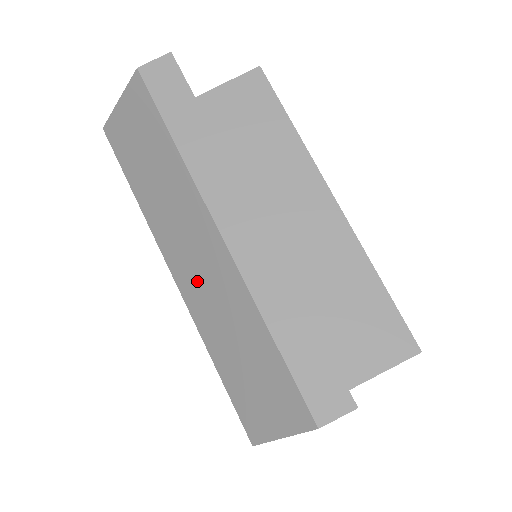
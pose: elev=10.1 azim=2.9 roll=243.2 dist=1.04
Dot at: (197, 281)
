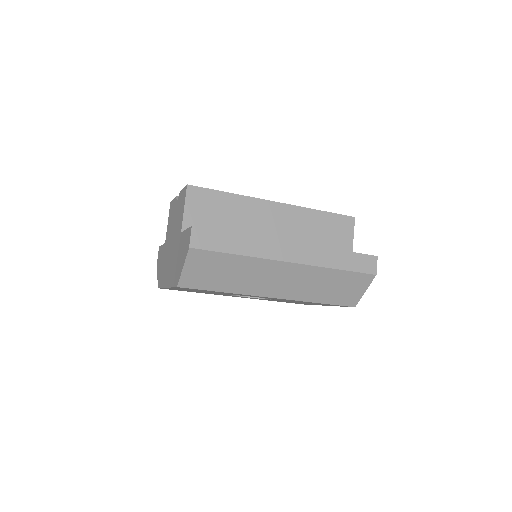
Dot at: (289, 287)
